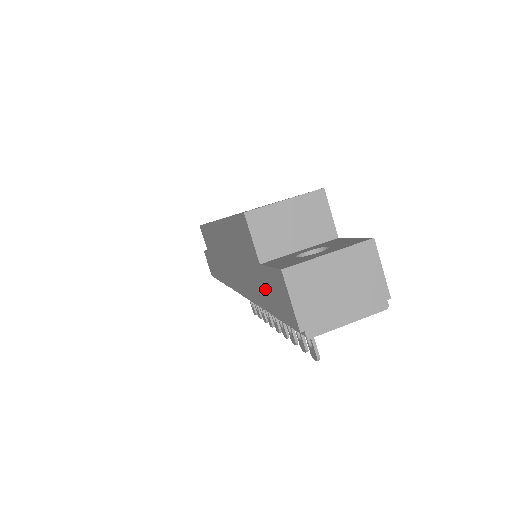
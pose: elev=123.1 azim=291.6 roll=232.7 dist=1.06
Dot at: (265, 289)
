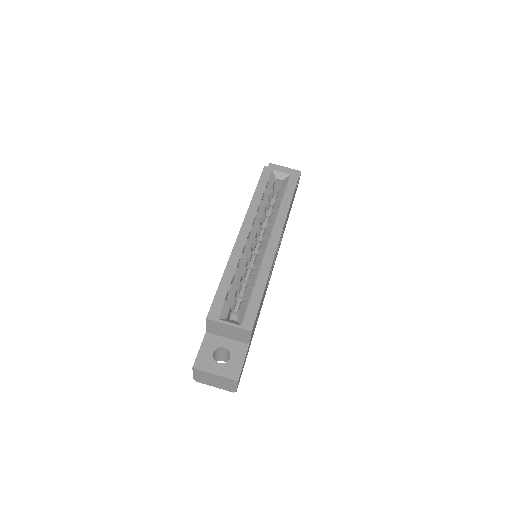
Dot at: occluded
